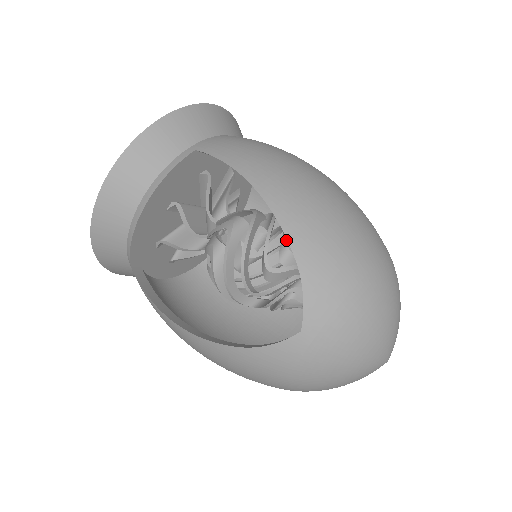
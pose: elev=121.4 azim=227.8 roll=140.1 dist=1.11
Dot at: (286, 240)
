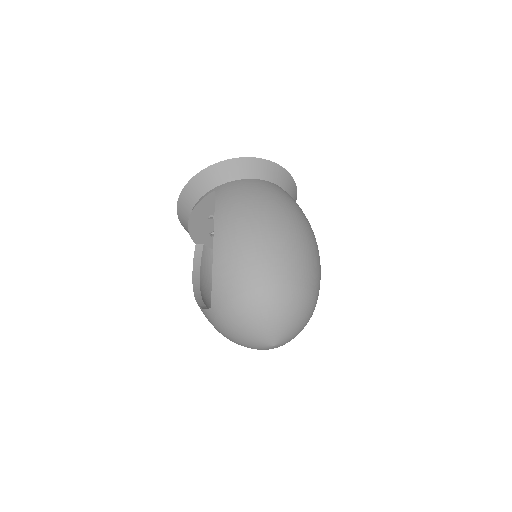
Dot at: occluded
